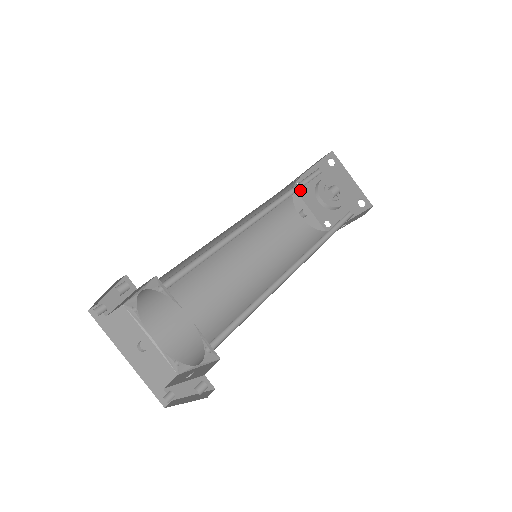
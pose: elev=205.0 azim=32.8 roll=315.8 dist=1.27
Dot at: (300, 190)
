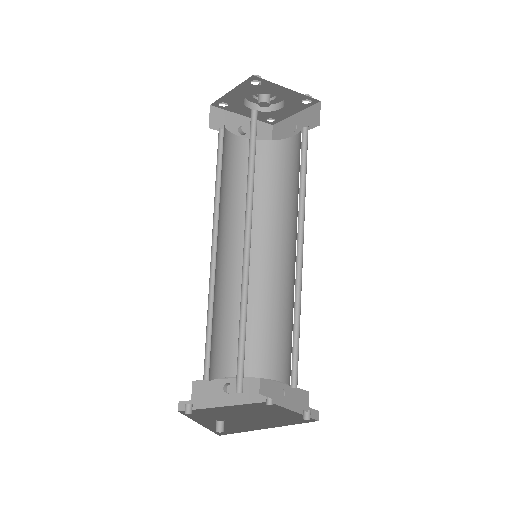
Dot at: (225, 107)
